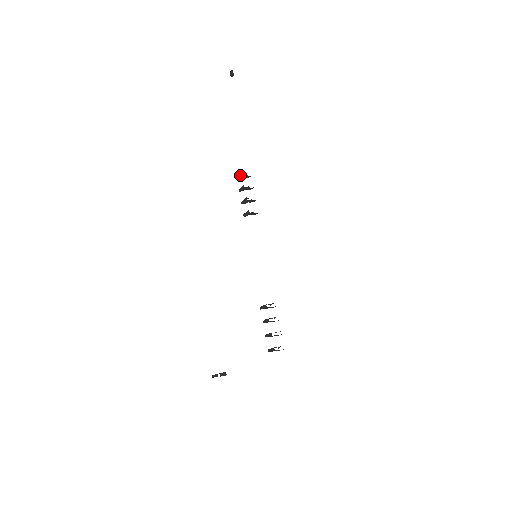
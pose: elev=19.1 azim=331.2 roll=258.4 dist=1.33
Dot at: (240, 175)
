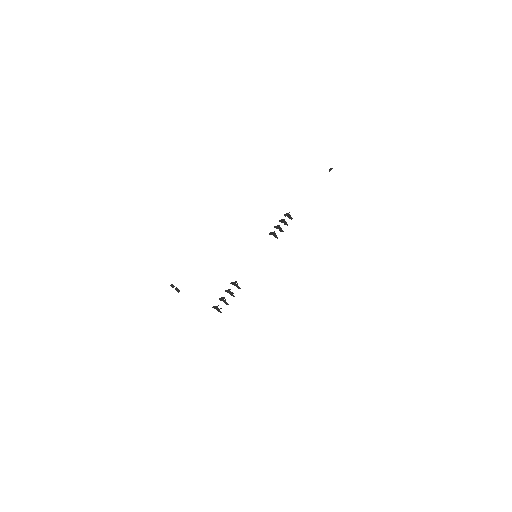
Dot at: (288, 213)
